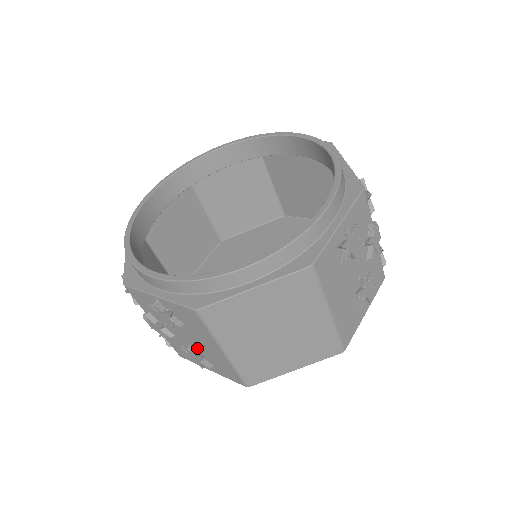
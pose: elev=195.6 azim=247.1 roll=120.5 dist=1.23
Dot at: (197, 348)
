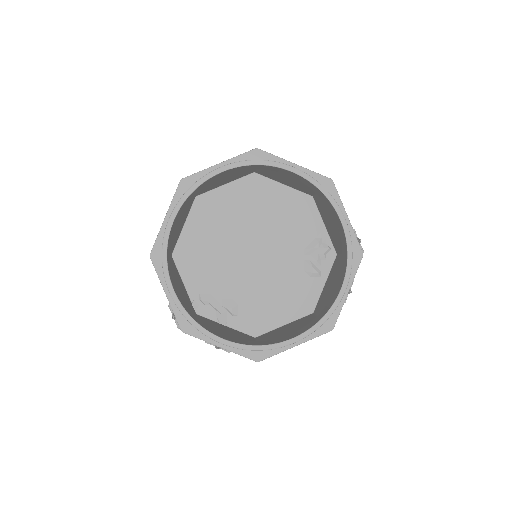
Dot at: occluded
